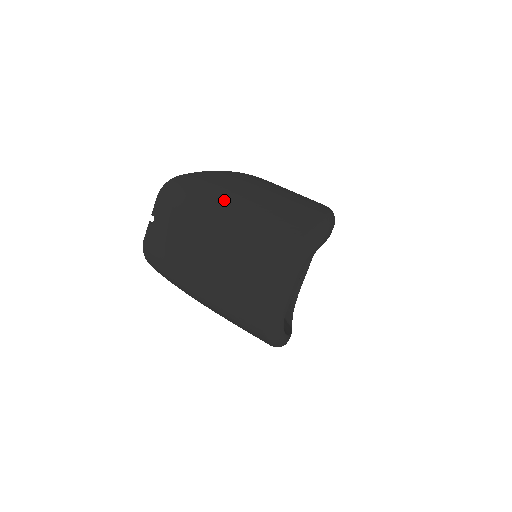
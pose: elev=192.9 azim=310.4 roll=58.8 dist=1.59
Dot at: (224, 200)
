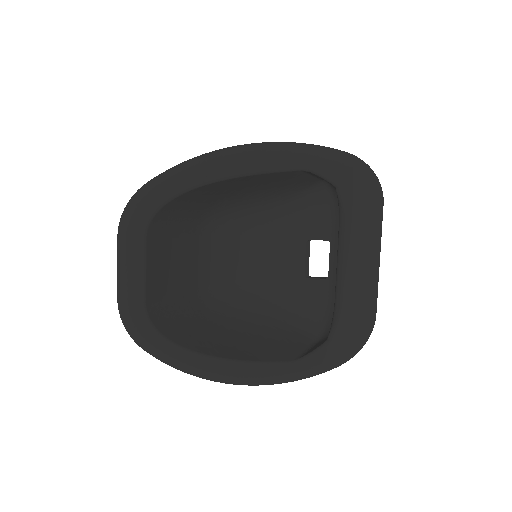
Dot at: occluded
